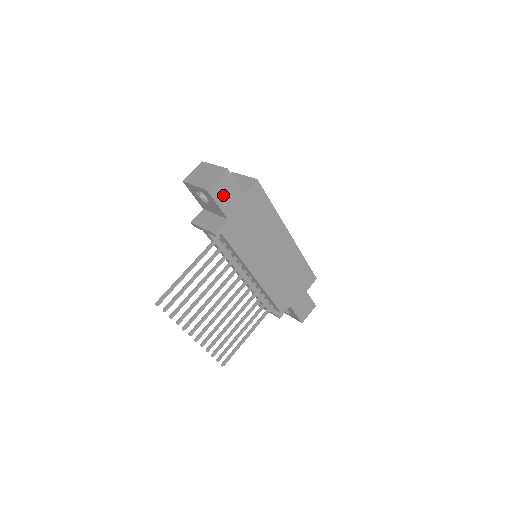
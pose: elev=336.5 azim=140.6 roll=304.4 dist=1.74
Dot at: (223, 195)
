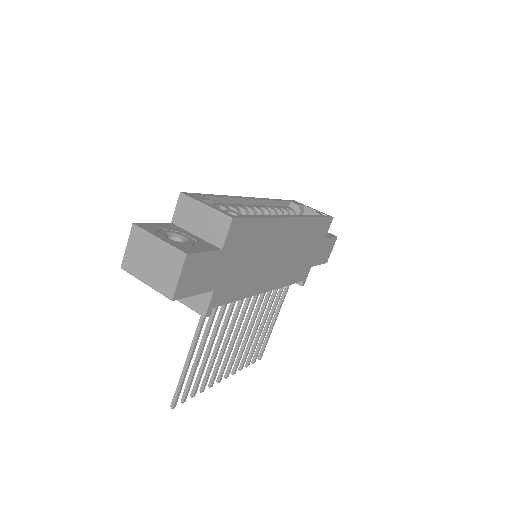
Dot at: (196, 280)
